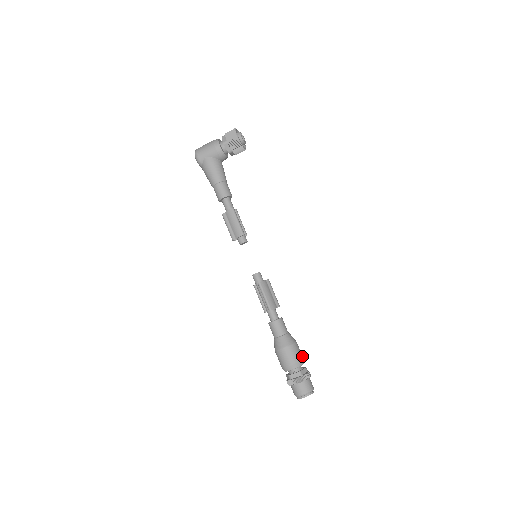
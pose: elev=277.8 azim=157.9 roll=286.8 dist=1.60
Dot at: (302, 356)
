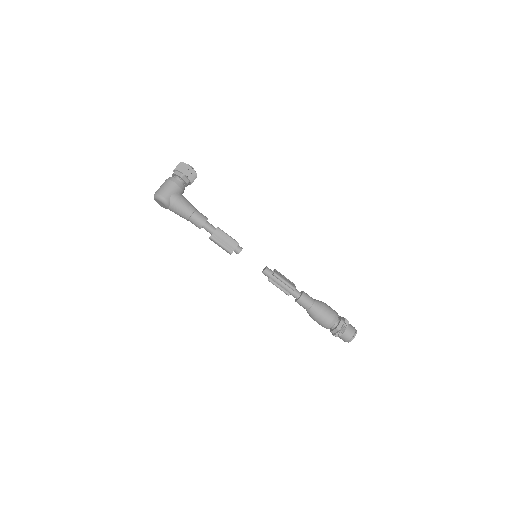
Dot at: occluded
